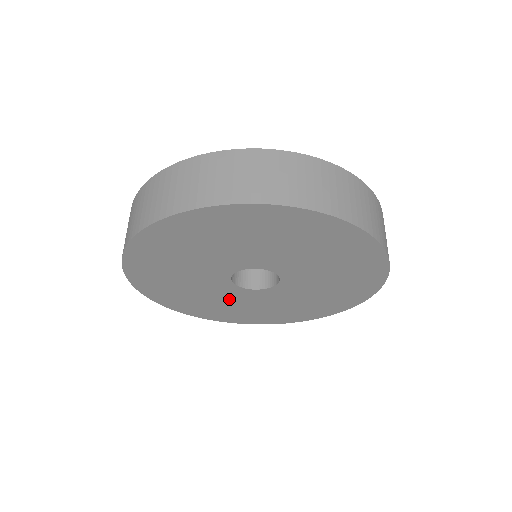
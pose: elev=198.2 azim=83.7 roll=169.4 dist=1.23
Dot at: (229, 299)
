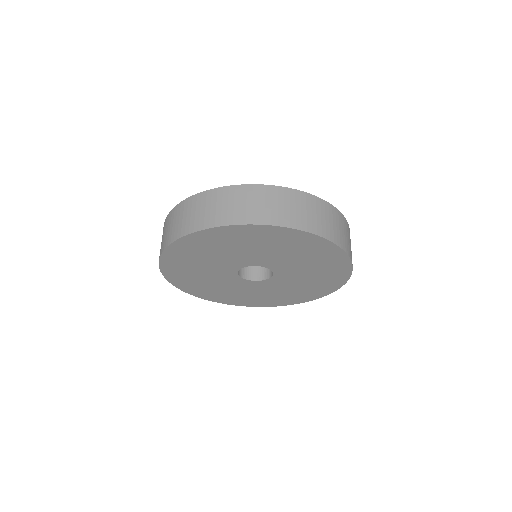
Dot at: (238, 288)
